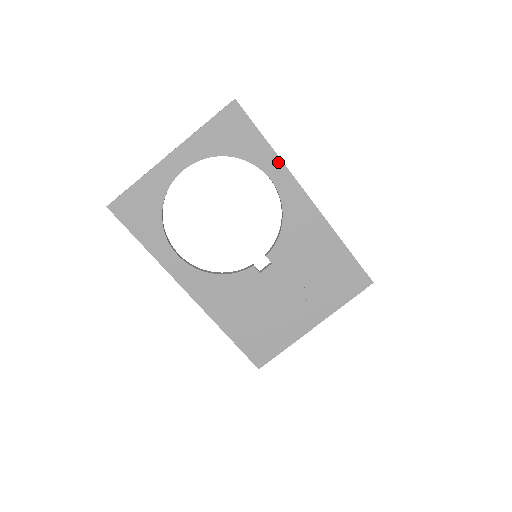
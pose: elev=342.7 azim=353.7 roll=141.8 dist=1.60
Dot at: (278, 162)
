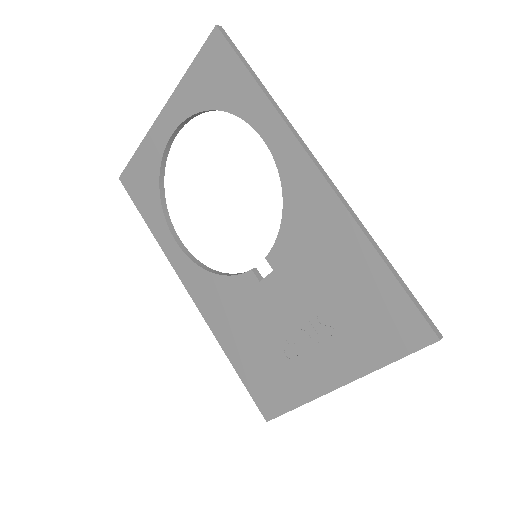
Dot at: (272, 113)
